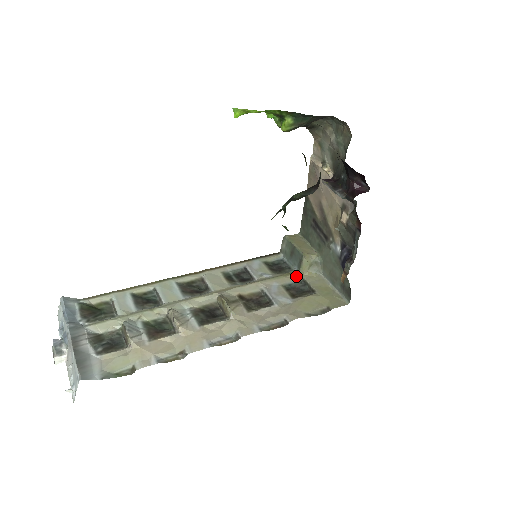
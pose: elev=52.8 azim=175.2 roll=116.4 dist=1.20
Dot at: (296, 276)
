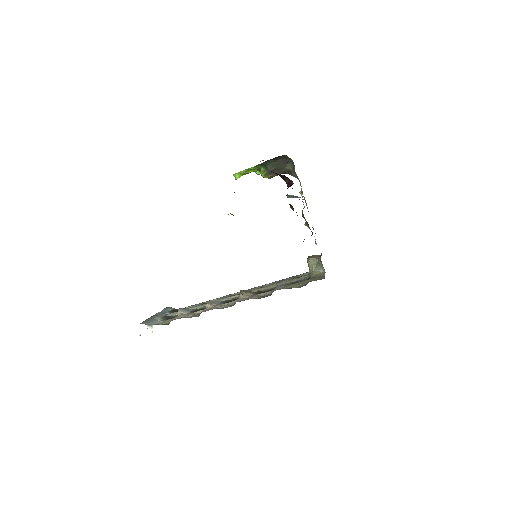
Dot at: (306, 277)
